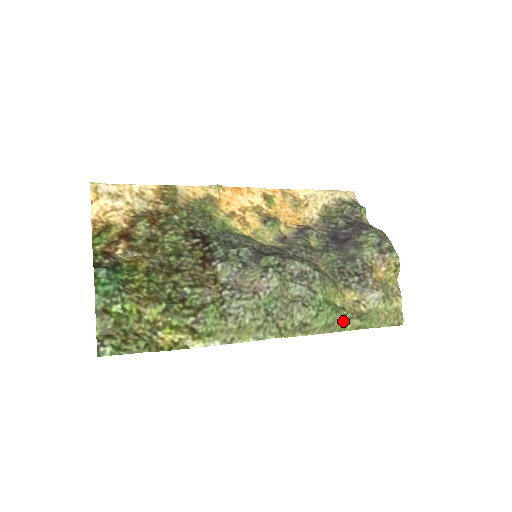
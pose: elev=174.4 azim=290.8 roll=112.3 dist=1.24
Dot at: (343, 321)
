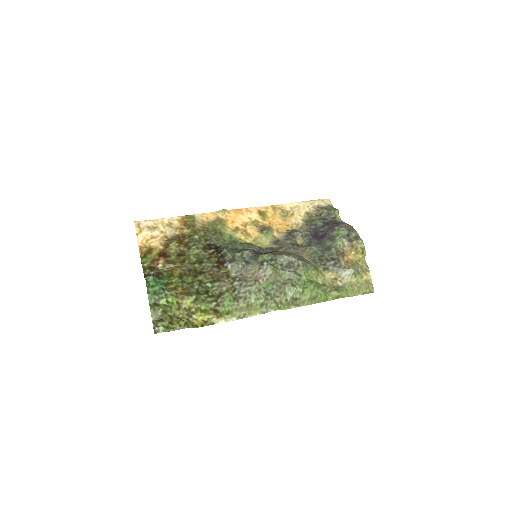
Dot at: (324, 294)
